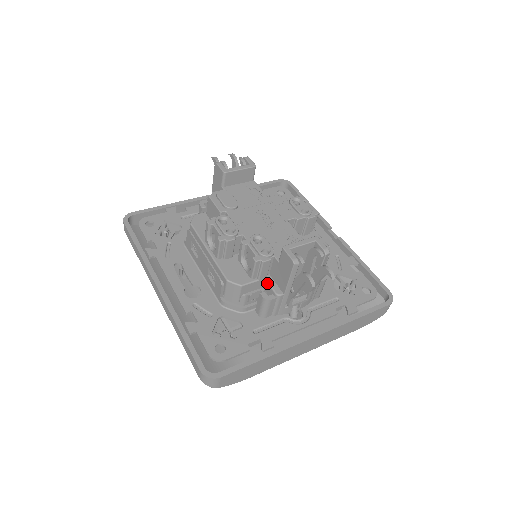
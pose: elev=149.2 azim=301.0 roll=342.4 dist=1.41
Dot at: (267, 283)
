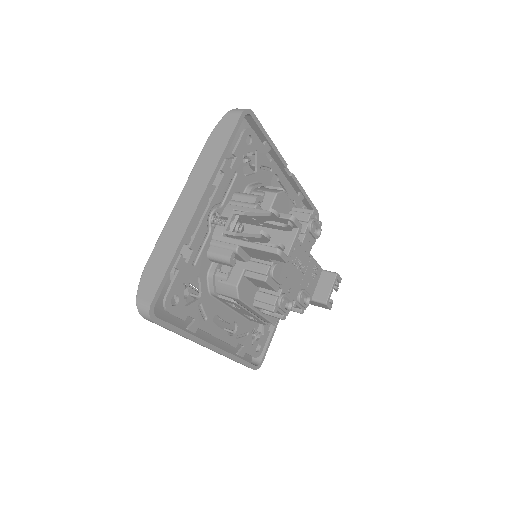
Dot at: occluded
